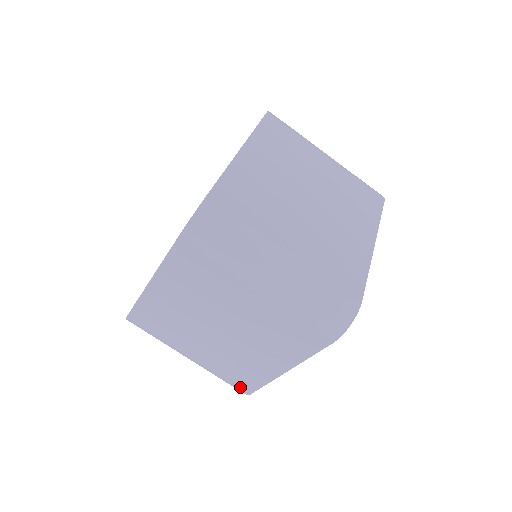
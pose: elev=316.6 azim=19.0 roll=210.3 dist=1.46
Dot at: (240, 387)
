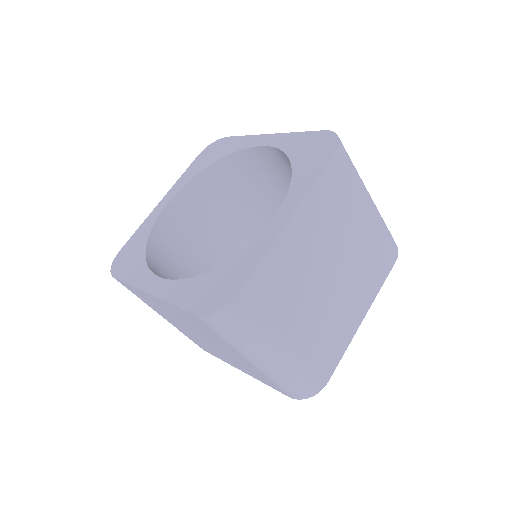
Dot at: occluded
